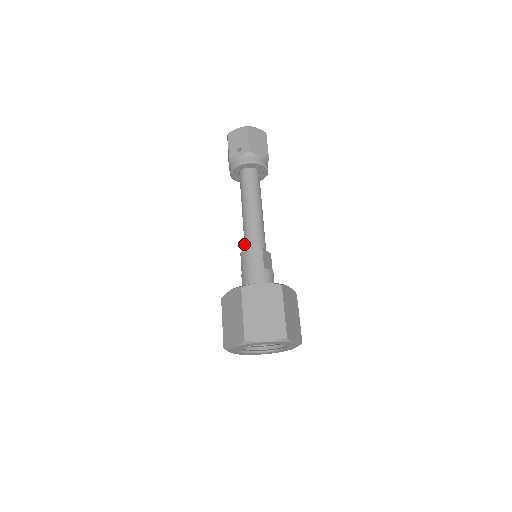
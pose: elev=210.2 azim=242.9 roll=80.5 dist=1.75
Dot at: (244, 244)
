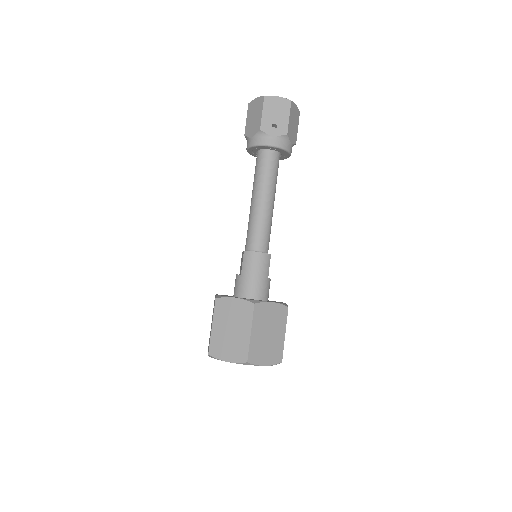
Dot at: (248, 239)
